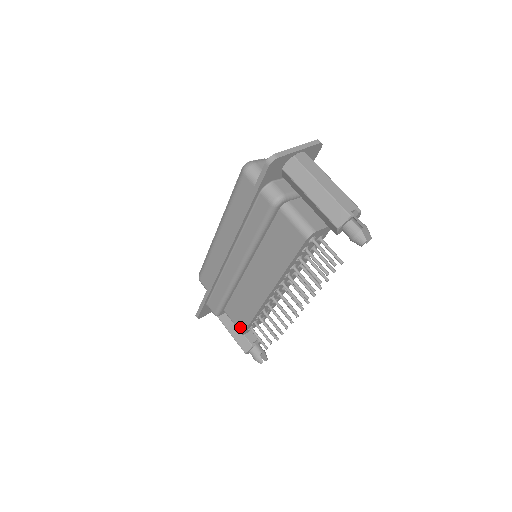
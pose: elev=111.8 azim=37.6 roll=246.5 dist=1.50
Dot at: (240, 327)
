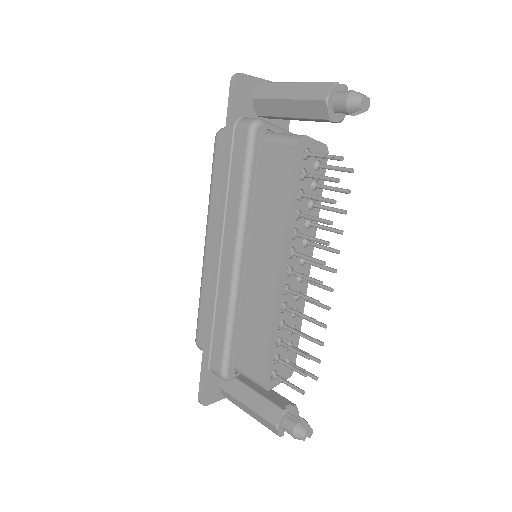
Dot at: (258, 374)
